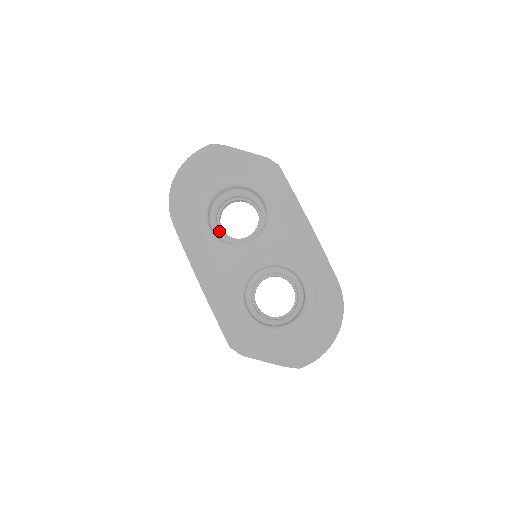
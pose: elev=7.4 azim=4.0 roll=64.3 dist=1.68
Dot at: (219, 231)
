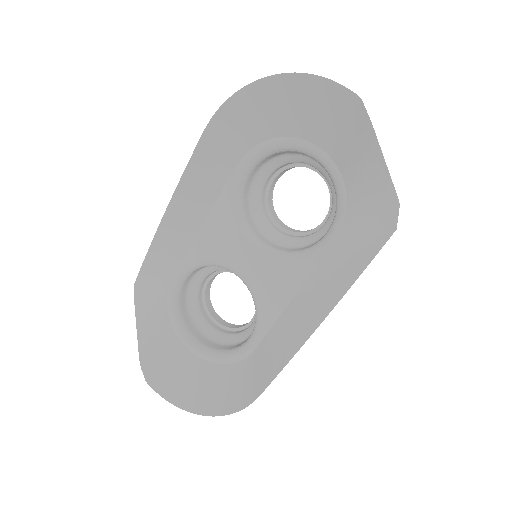
Dot at: (263, 184)
